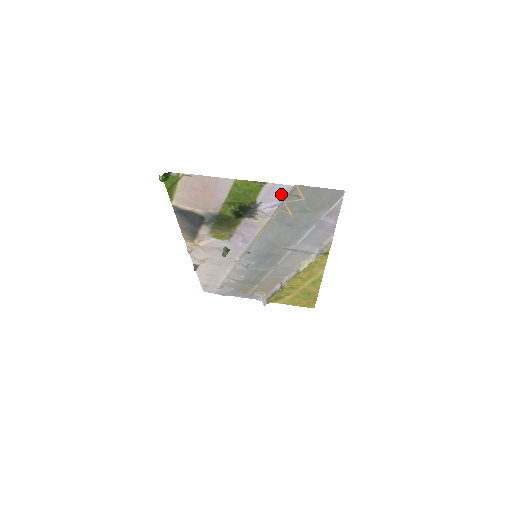
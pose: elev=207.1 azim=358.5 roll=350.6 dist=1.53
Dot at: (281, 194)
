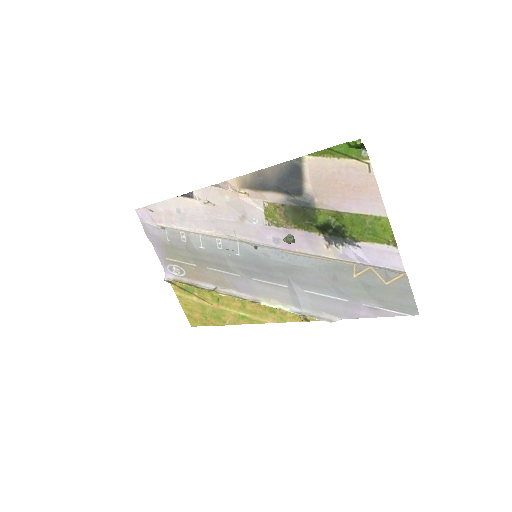
Dot at: (385, 263)
